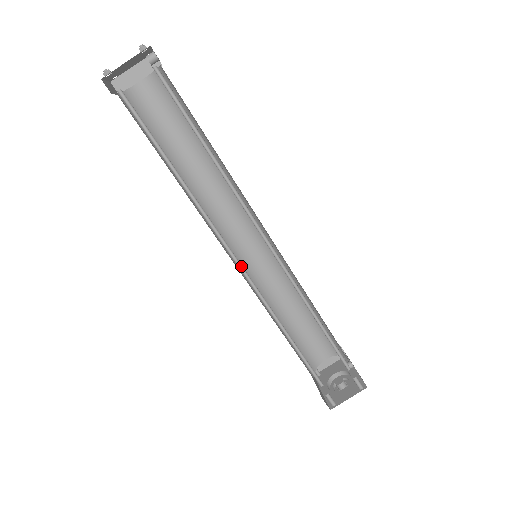
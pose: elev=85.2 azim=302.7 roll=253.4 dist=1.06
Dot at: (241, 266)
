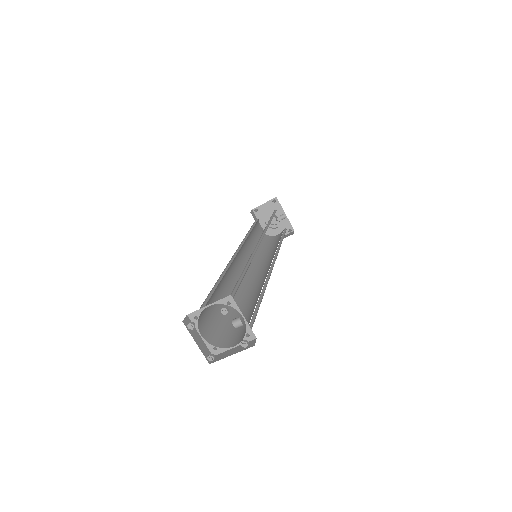
Dot at: (250, 273)
